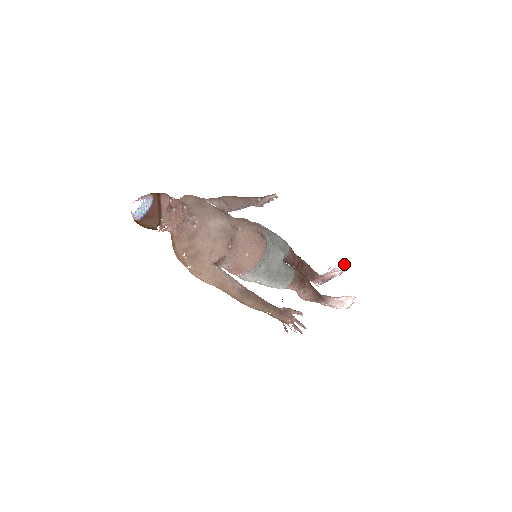
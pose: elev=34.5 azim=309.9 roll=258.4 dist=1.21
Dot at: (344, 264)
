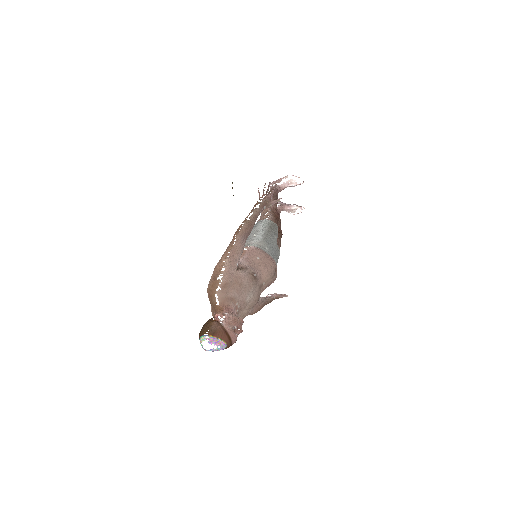
Dot at: (301, 178)
